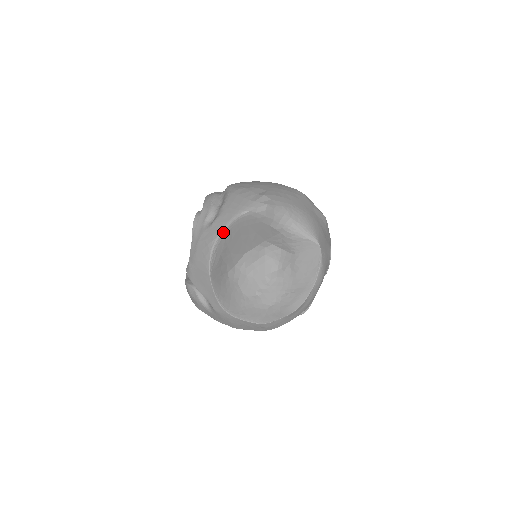
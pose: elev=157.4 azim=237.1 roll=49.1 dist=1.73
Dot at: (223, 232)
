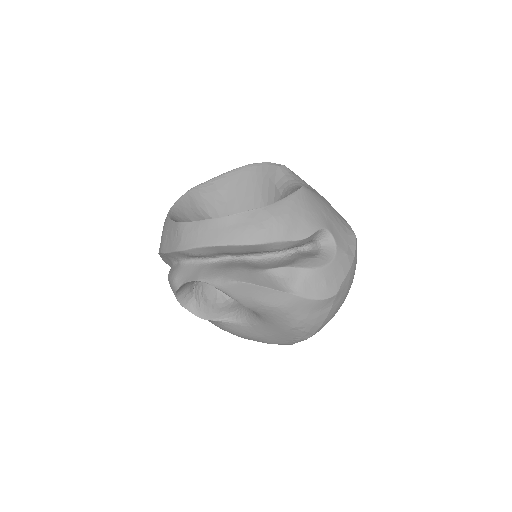
Dot at: (232, 171)
